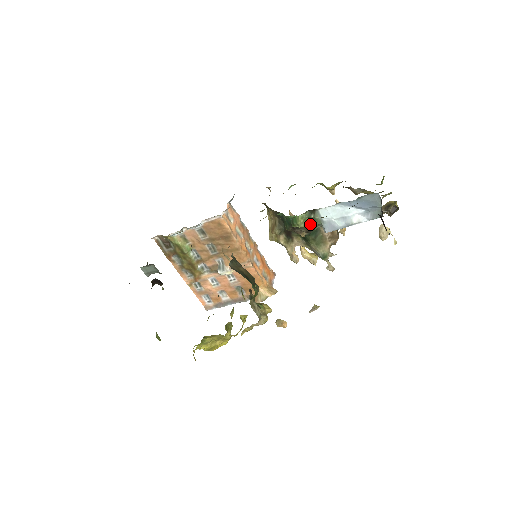
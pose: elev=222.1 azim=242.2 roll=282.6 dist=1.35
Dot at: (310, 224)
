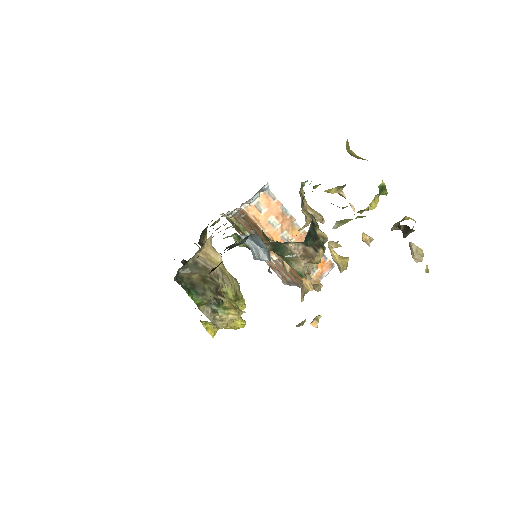
Dot at: (246, 246)
